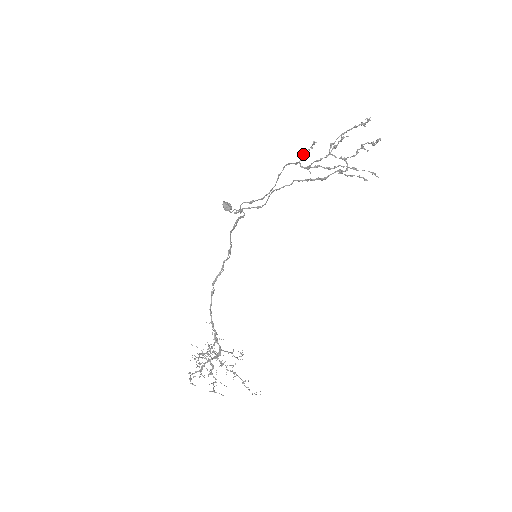
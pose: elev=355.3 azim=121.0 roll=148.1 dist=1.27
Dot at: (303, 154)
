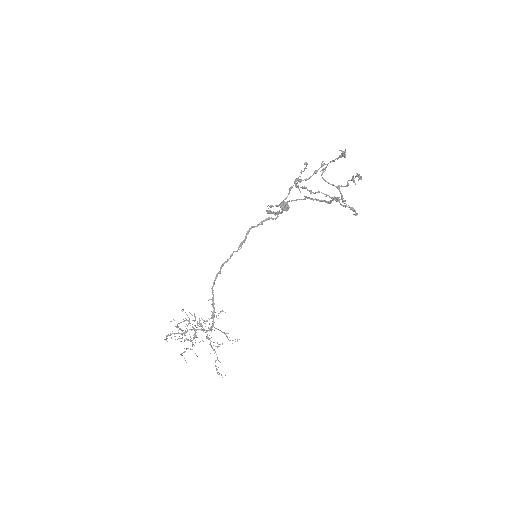
Dot at: (300, 172)
